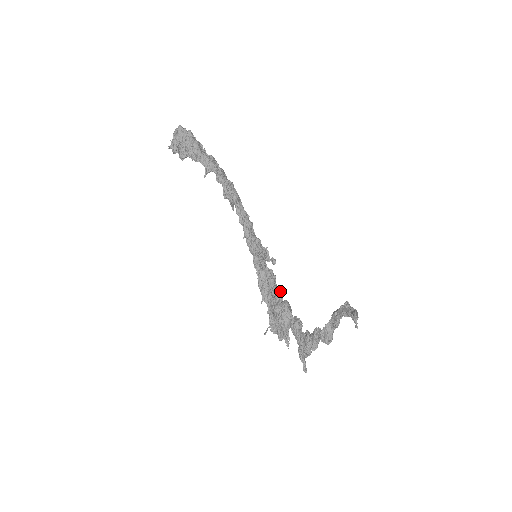
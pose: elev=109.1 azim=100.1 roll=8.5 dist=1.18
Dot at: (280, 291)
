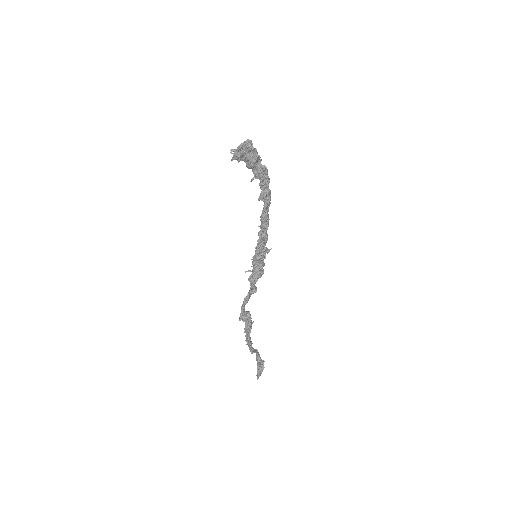
Dot at: (255, 292)
